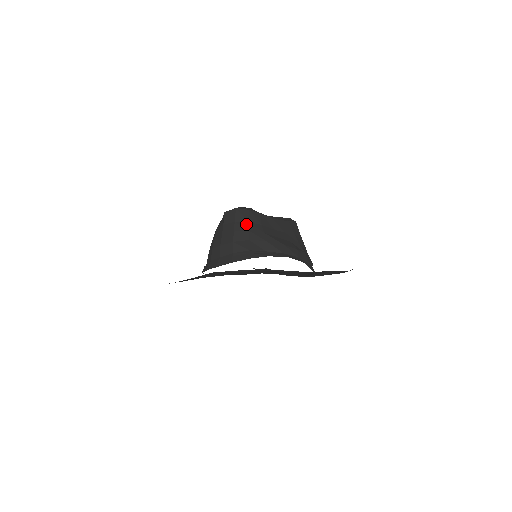
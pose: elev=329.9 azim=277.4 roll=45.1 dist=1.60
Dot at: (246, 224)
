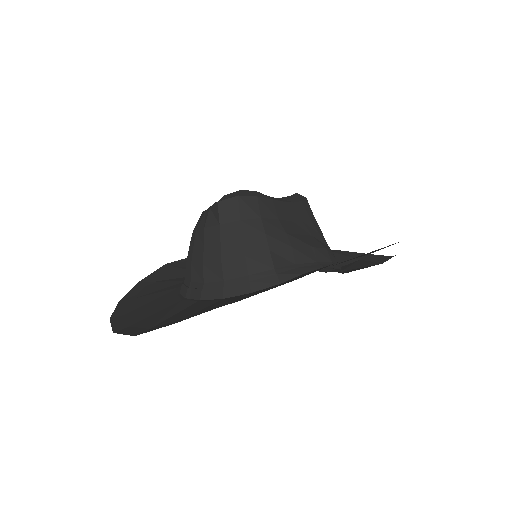
Dot at: (259, 222)
